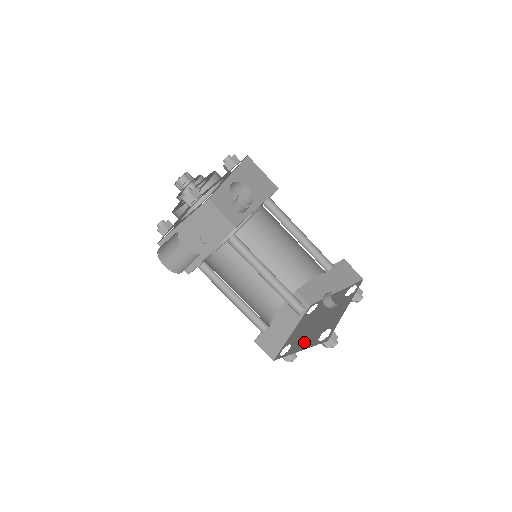
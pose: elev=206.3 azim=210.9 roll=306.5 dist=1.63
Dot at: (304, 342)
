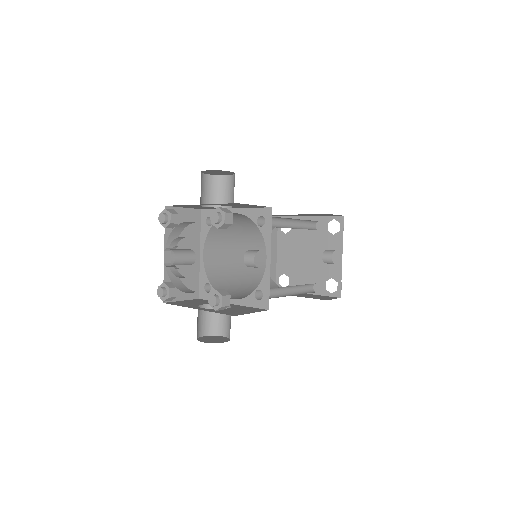
Dot at: (307, 283)
